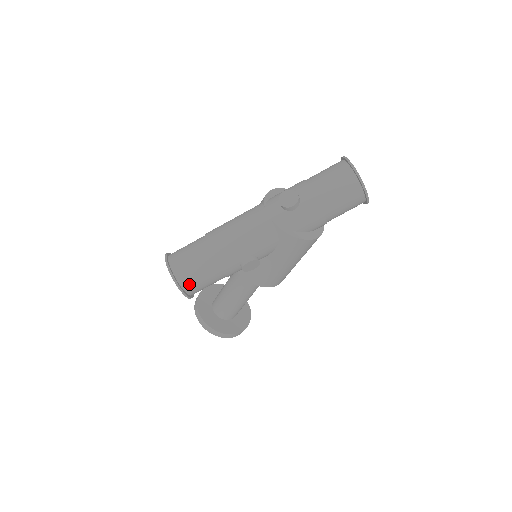
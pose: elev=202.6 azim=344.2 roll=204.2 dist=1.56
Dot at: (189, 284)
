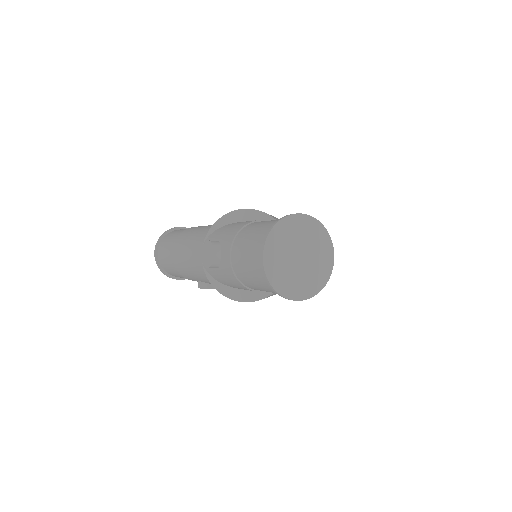
Dot at: (172, 274)
